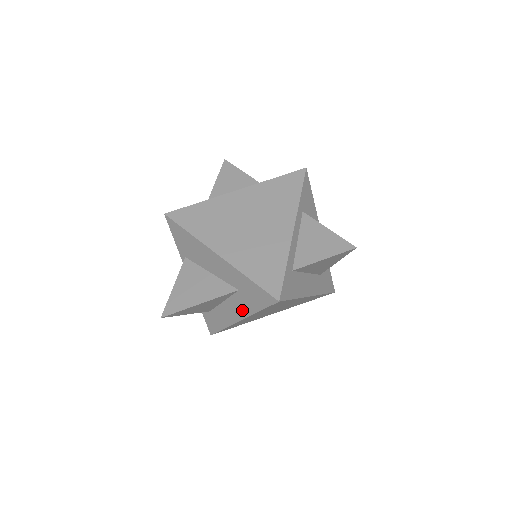
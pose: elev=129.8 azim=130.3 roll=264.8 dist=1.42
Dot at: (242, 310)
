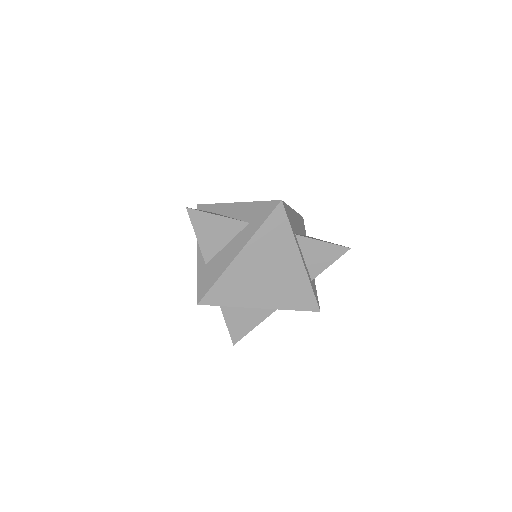
Dot at: occluded
